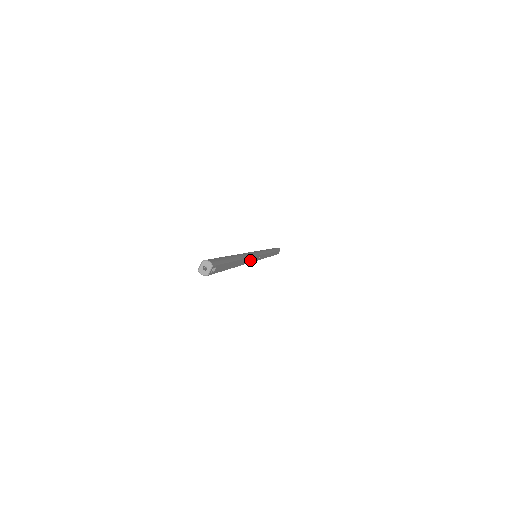
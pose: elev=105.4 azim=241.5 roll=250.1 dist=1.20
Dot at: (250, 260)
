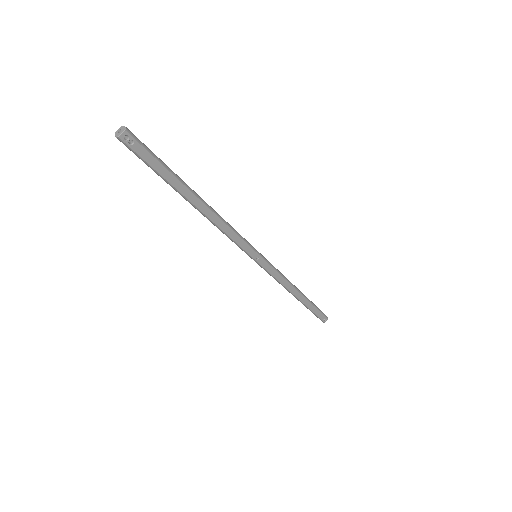
Dot at: (231, 234)
